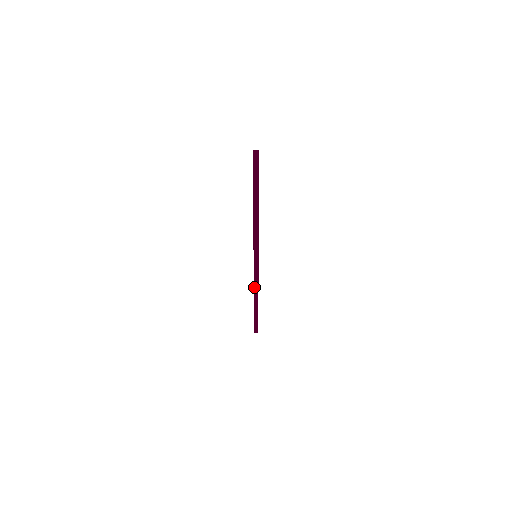
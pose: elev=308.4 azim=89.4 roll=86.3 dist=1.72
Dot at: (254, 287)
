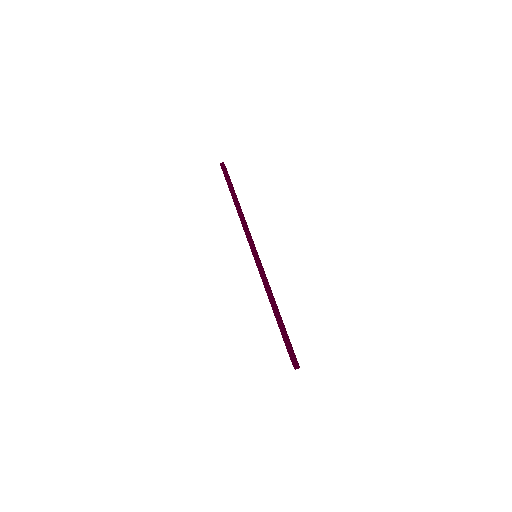
Dot at: occluded
